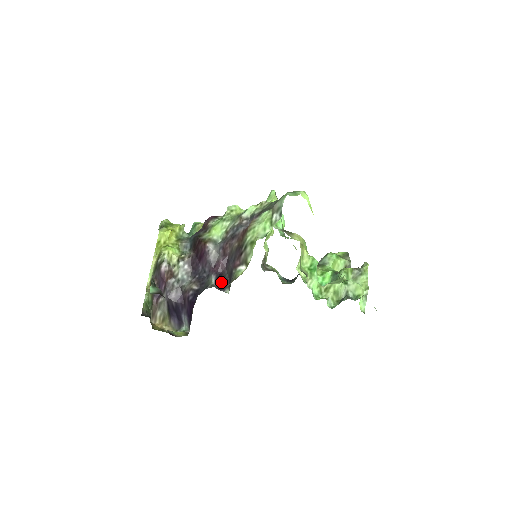
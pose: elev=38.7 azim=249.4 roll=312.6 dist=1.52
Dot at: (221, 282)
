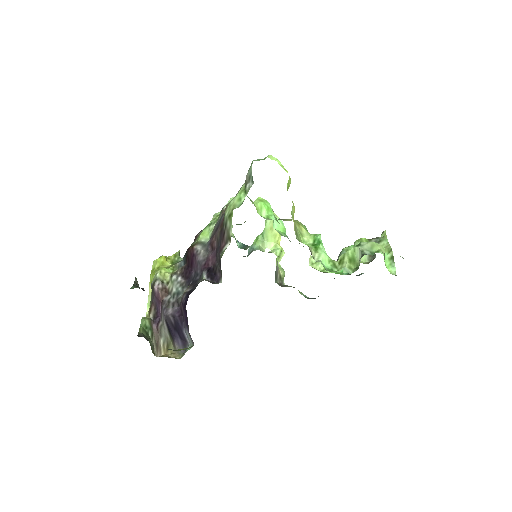
Dot at: (214, 277)
